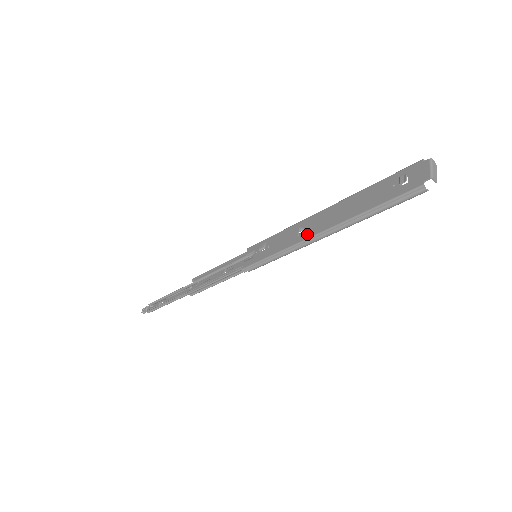
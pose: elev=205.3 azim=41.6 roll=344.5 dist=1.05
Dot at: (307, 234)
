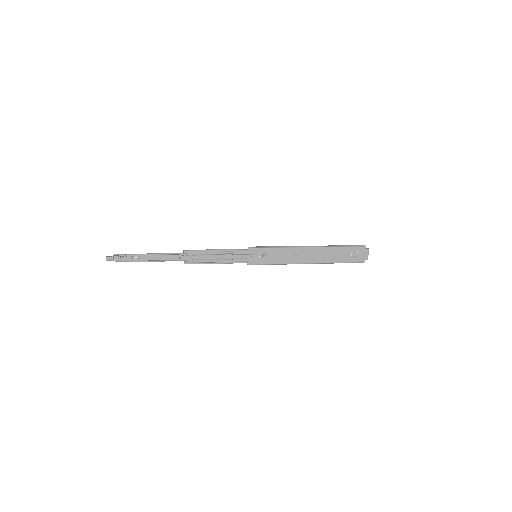
Dot at: (301, 261)
